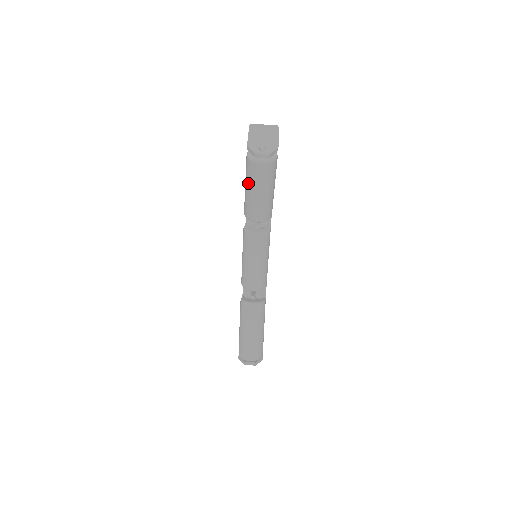
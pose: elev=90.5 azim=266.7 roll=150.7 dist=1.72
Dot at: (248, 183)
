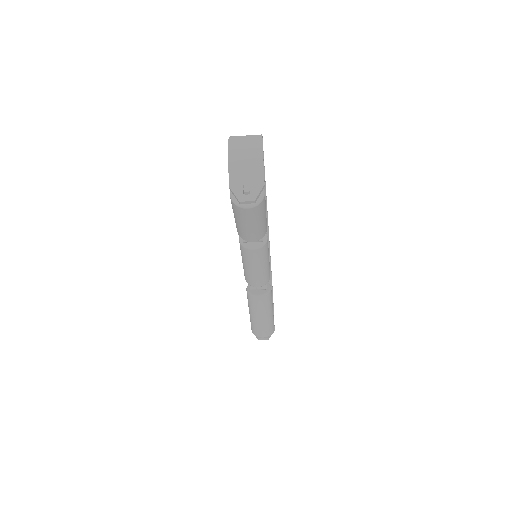
Dot at: (236, 217)
